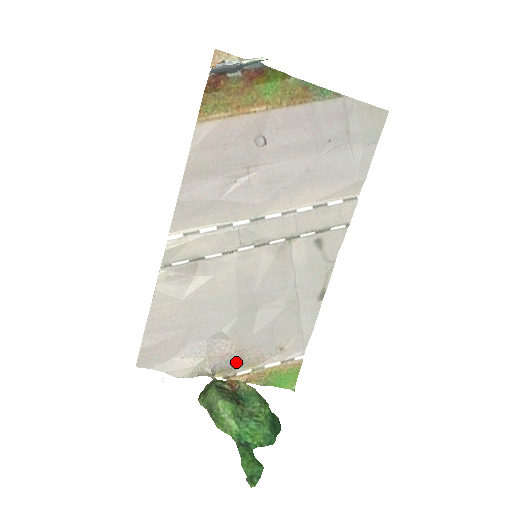
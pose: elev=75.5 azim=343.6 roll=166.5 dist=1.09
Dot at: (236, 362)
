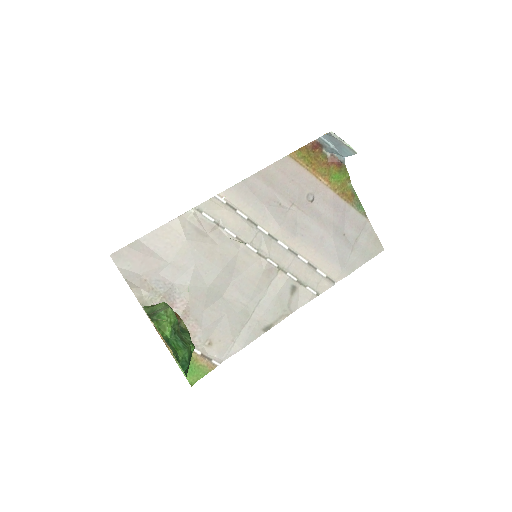
Dot at: occluded
